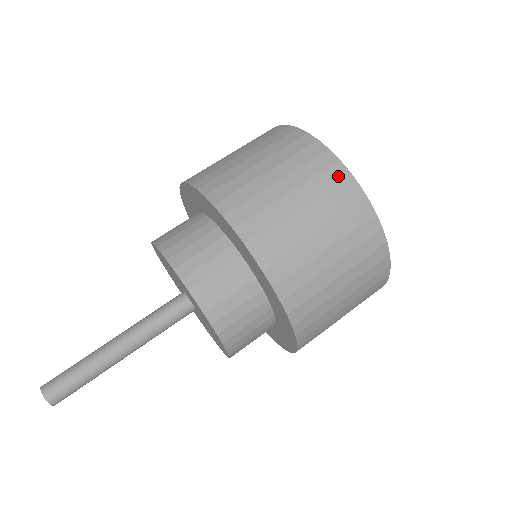
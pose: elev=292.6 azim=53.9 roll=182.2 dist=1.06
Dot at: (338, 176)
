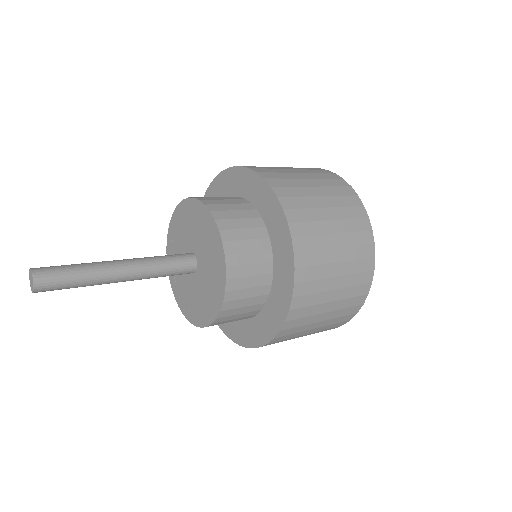
Dot at: occluded
